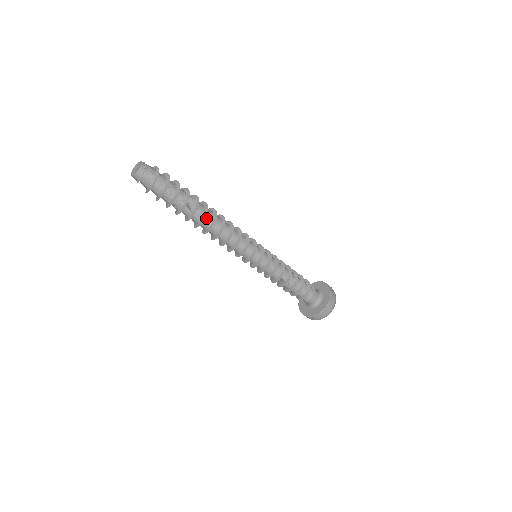
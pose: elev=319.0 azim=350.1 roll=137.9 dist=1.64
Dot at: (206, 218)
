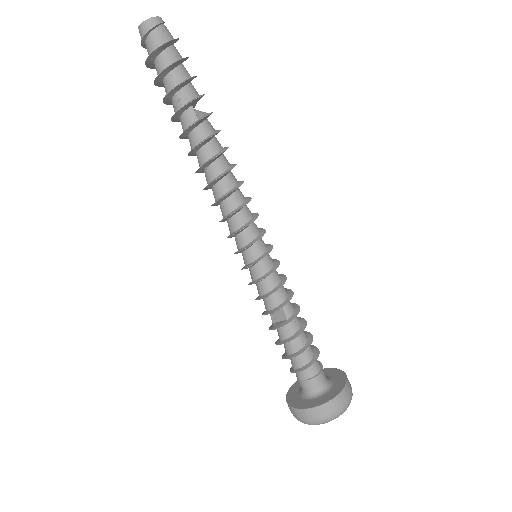
Dot at: (213, 142)
